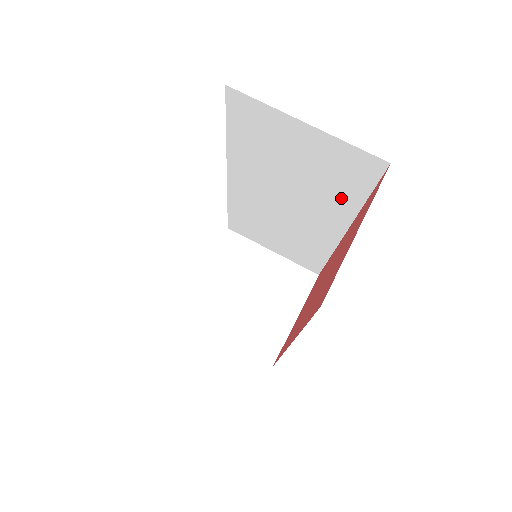
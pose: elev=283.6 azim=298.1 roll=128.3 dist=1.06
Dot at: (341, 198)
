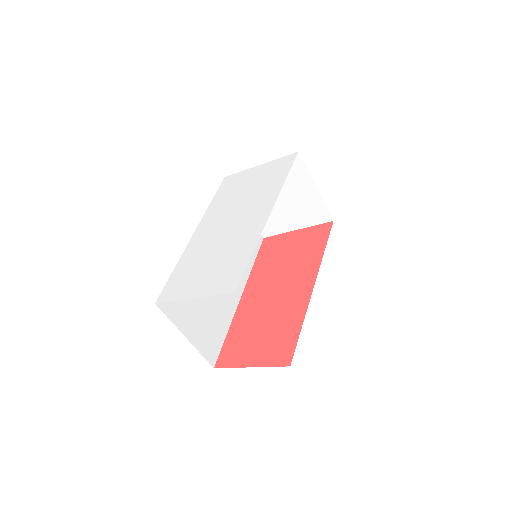
Dot at: occluded
